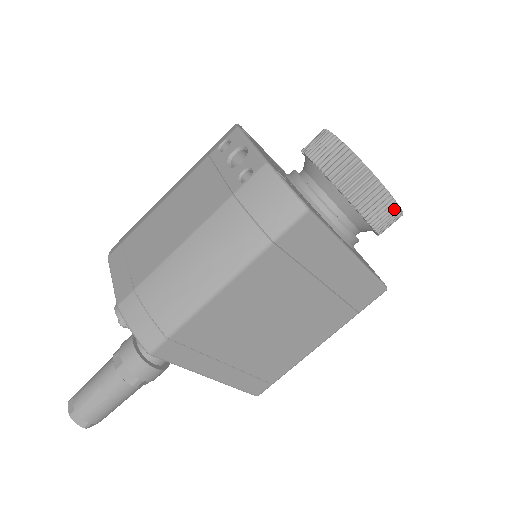
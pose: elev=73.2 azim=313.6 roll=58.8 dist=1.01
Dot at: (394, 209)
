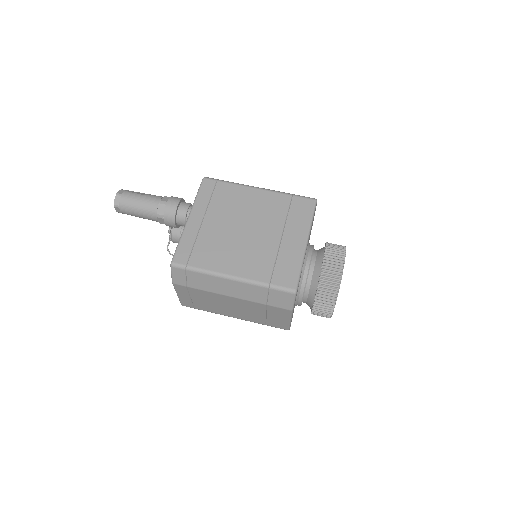
Dot at: (340, 269)
